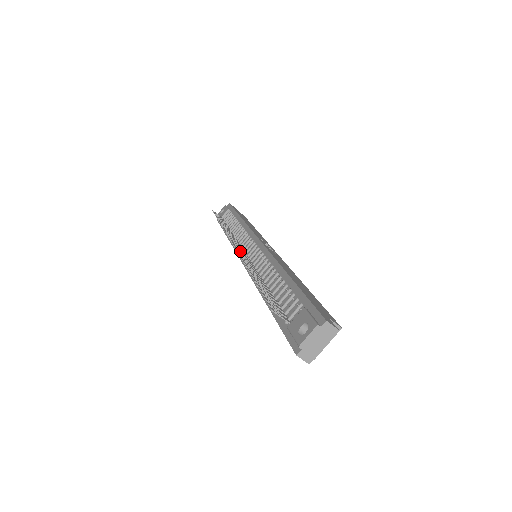
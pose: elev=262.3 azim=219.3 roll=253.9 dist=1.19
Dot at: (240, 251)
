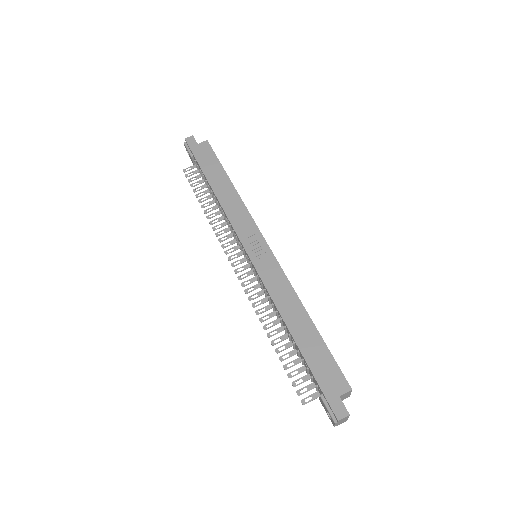
Dot at: occluded
